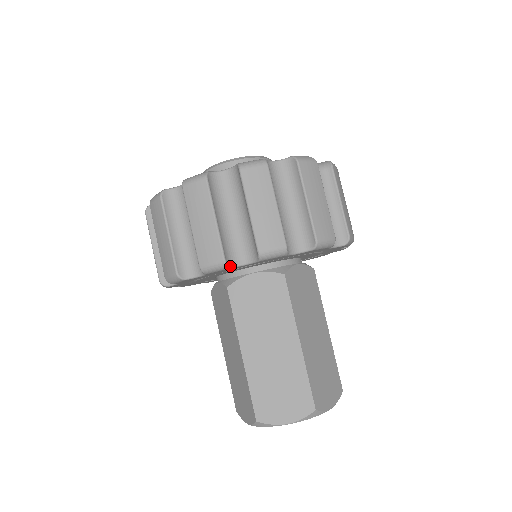
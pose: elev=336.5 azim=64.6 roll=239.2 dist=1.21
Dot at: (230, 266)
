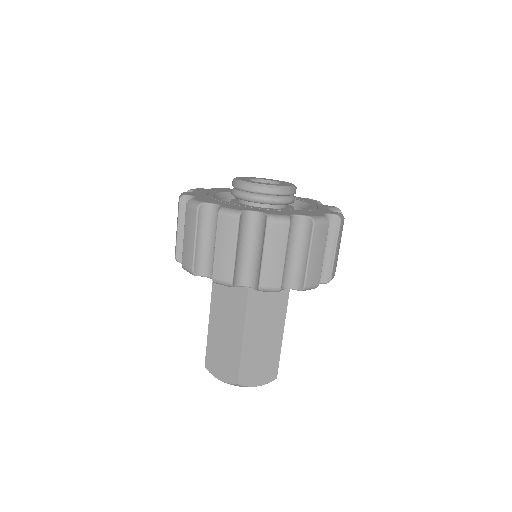
Dot at: occluded
